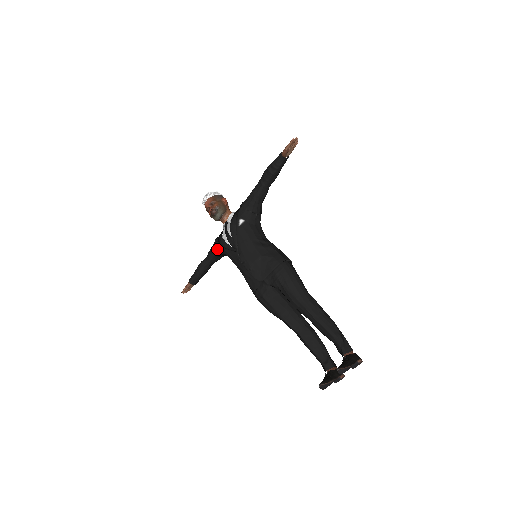
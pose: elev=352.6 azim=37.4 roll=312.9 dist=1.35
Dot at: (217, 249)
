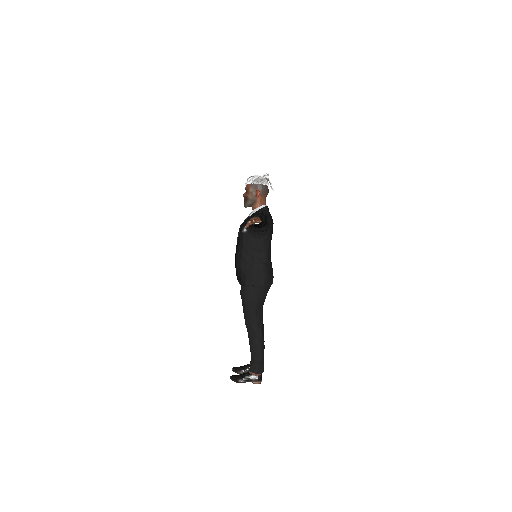
Dot at: occluded
